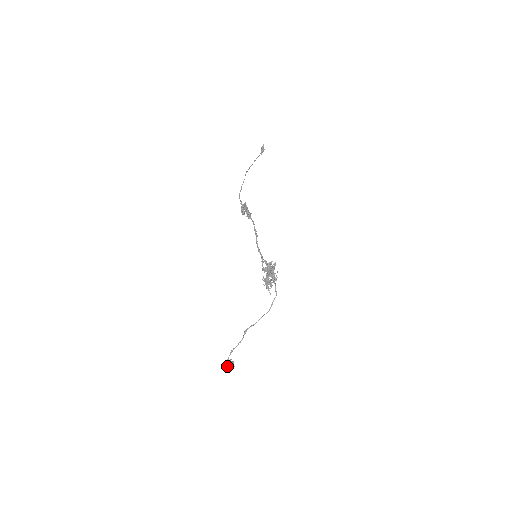
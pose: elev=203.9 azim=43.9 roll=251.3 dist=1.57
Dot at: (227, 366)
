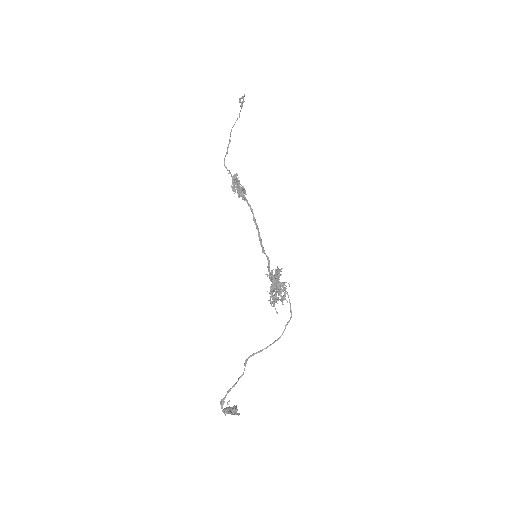
Dot at: (229, 413)
